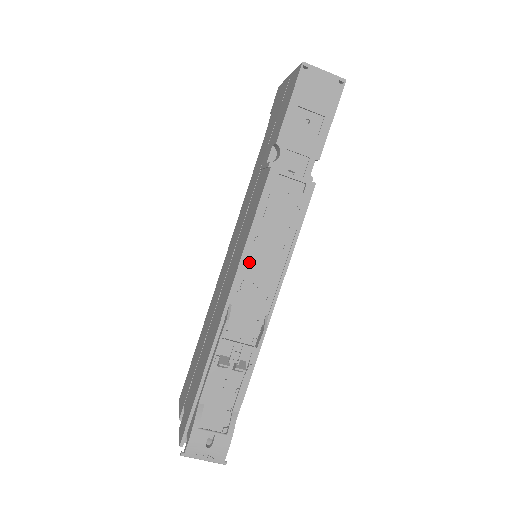
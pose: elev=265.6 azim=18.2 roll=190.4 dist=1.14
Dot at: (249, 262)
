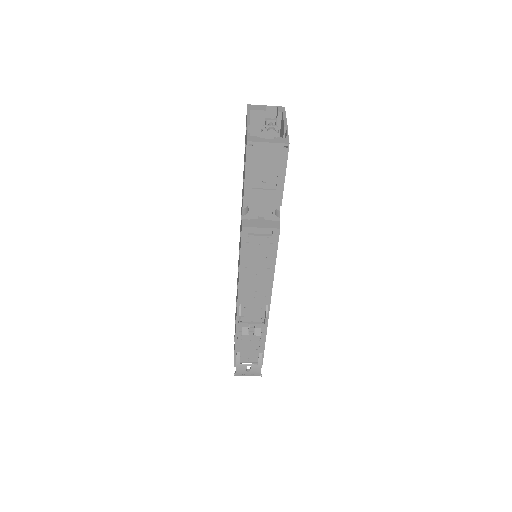
Dot at: (245, 281)
